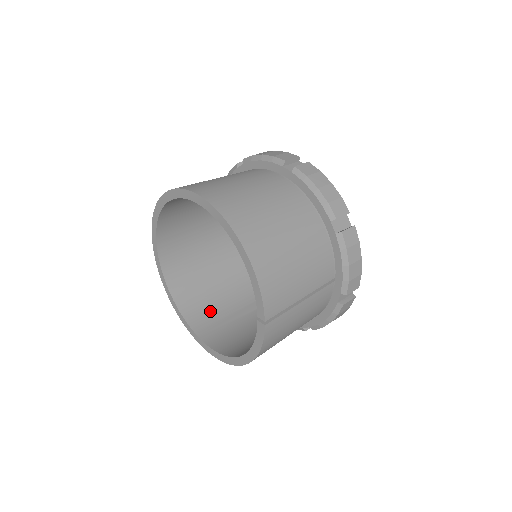
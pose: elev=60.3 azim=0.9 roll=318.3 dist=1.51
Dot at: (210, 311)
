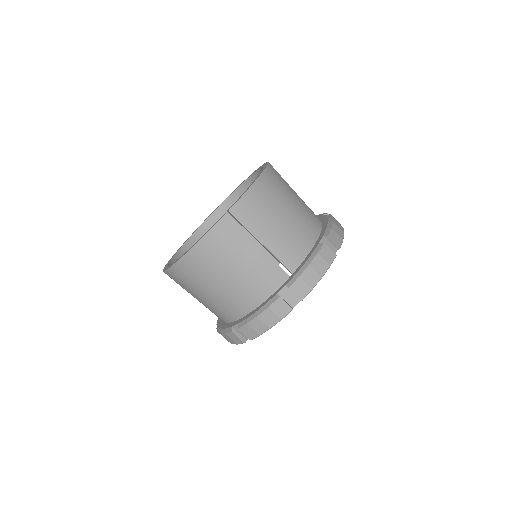
Dot at: occluded
